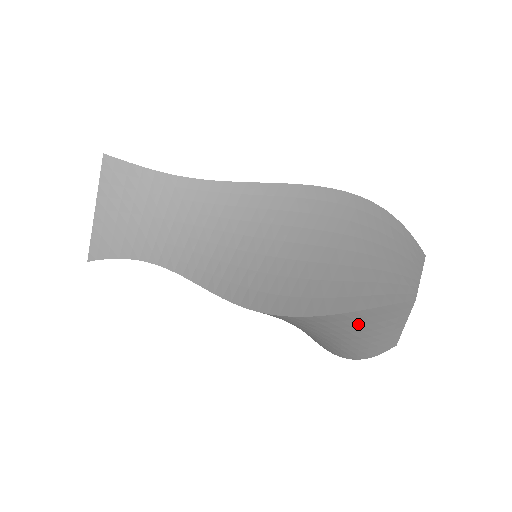
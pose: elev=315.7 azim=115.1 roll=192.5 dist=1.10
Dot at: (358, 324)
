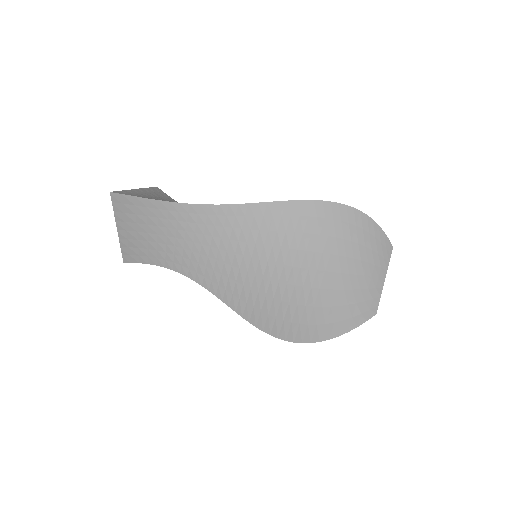
Dot at: occluded
